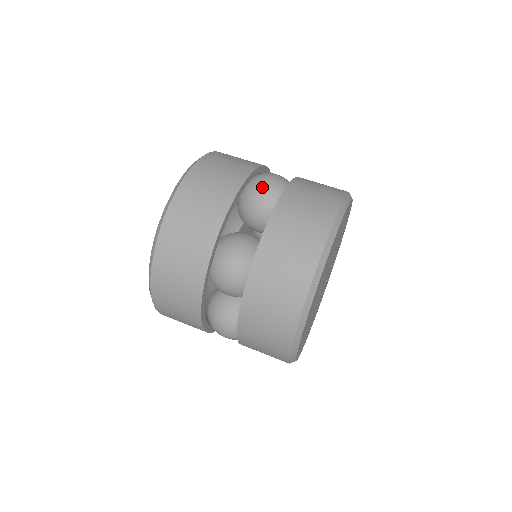
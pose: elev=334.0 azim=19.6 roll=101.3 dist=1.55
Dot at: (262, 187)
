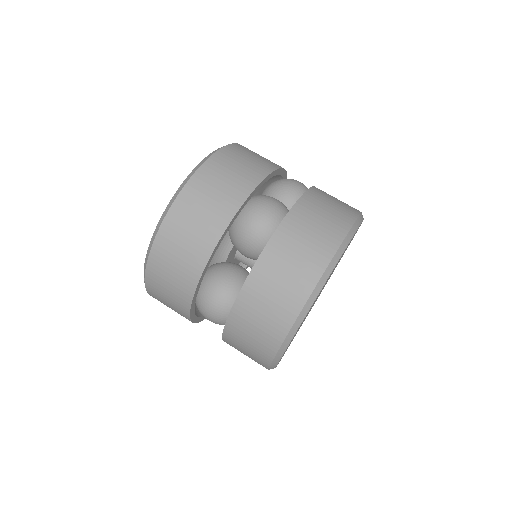
Dot at: (247, 230)
